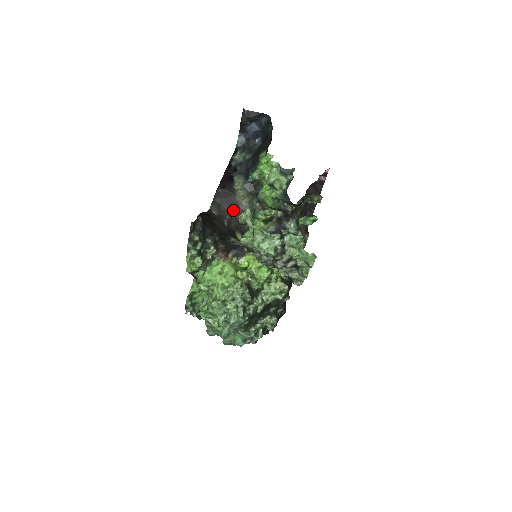
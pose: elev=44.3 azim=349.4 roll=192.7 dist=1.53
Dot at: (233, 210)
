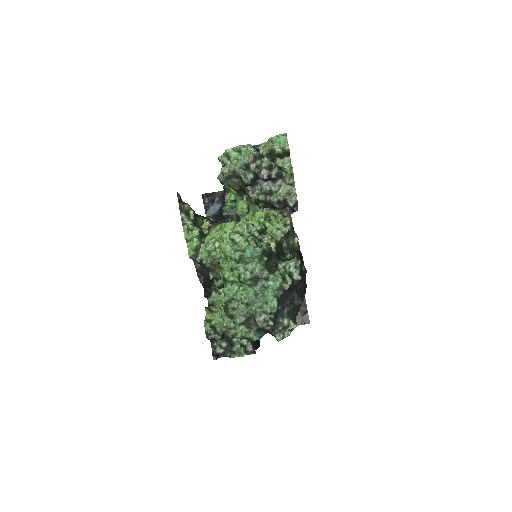
Dot at: occluded
